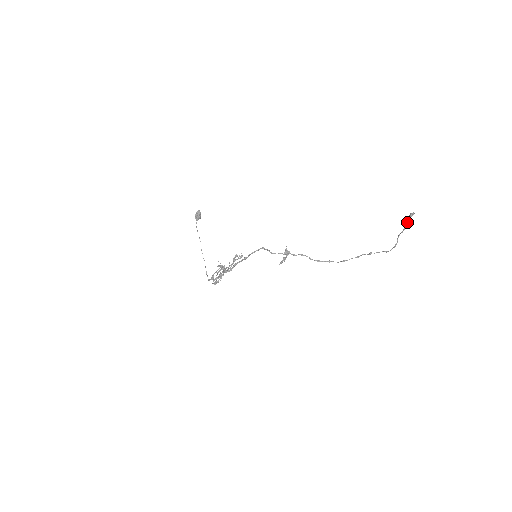
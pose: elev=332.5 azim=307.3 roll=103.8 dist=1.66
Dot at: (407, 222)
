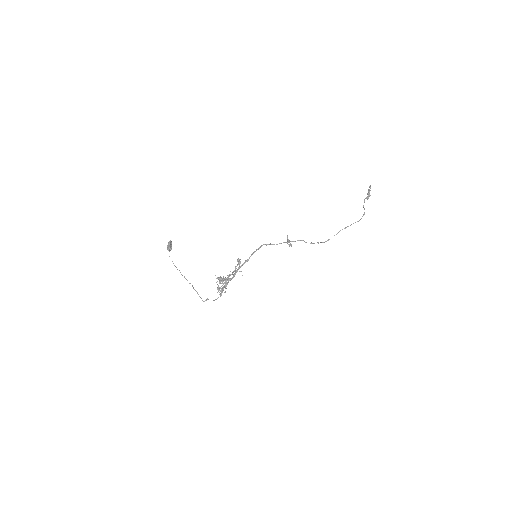
Dot at: (369, 193)
